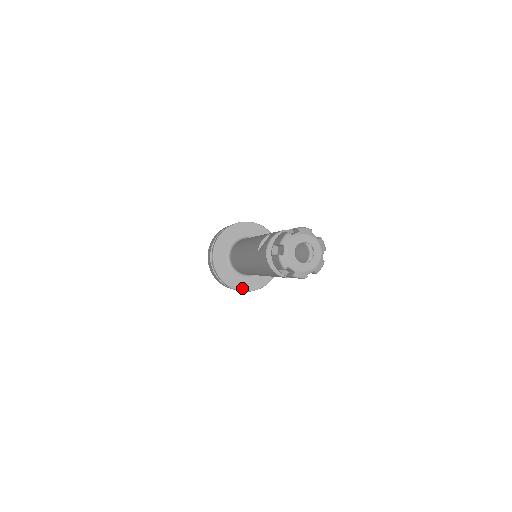
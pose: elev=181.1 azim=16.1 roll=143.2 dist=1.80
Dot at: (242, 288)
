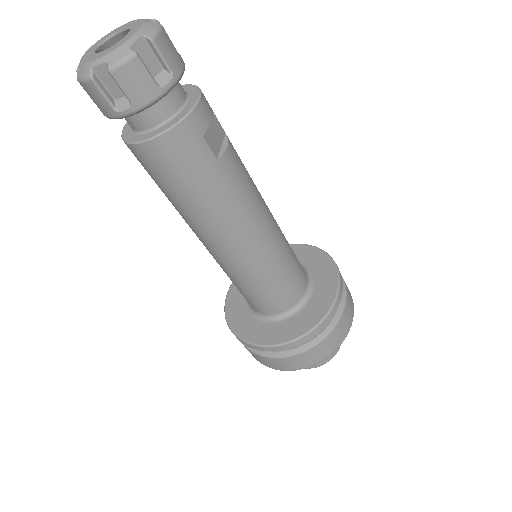
Dot at: (299, 332)
